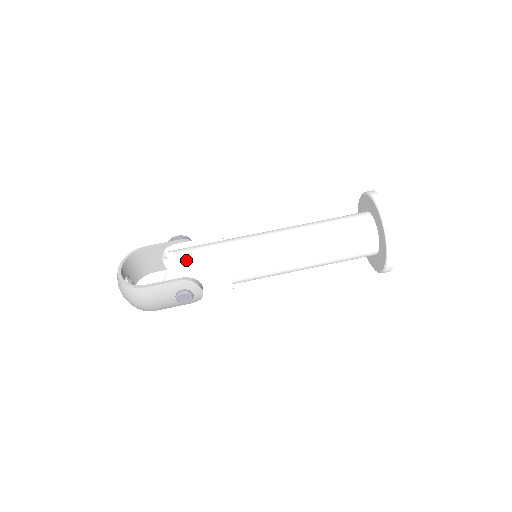
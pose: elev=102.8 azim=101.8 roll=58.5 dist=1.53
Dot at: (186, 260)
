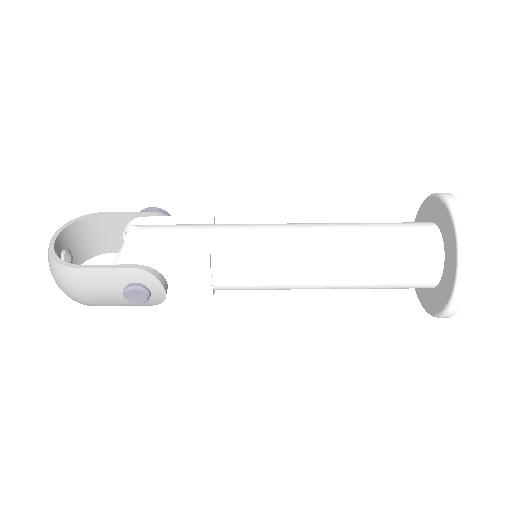
Dot at: (151, 241)
